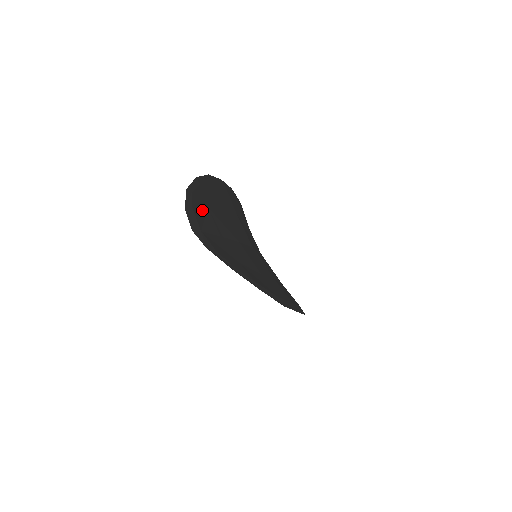
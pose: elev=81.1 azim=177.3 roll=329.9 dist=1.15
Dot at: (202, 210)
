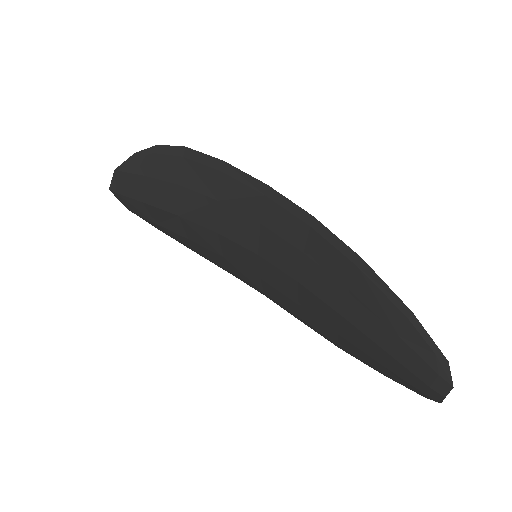
Dot at: (418, 352)
